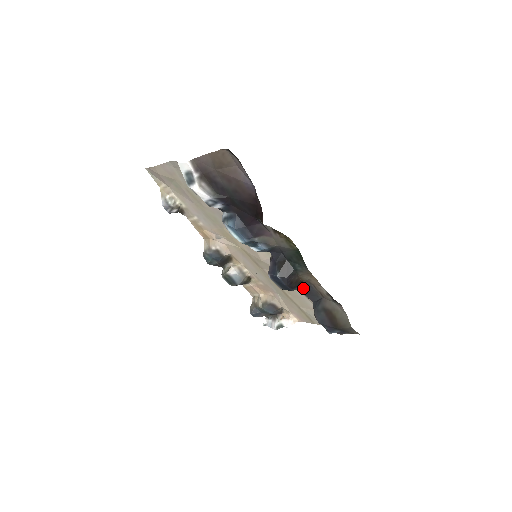
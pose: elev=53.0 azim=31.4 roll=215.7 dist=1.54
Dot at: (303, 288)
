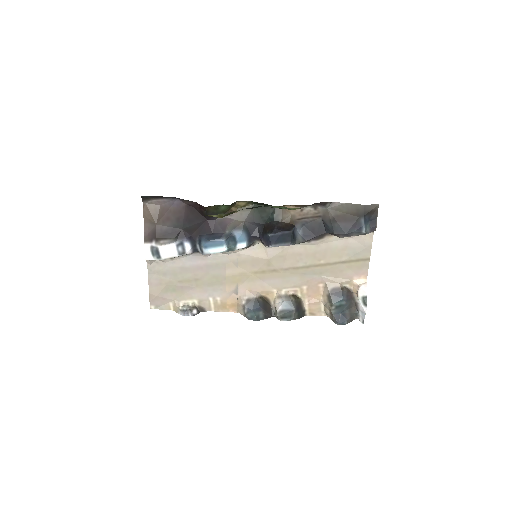
Dot at: (306, 233)
